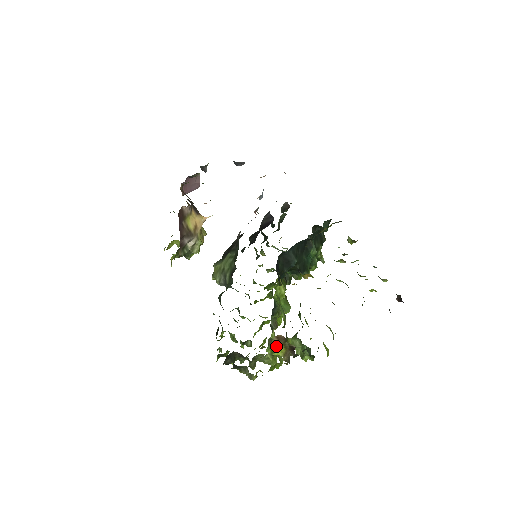
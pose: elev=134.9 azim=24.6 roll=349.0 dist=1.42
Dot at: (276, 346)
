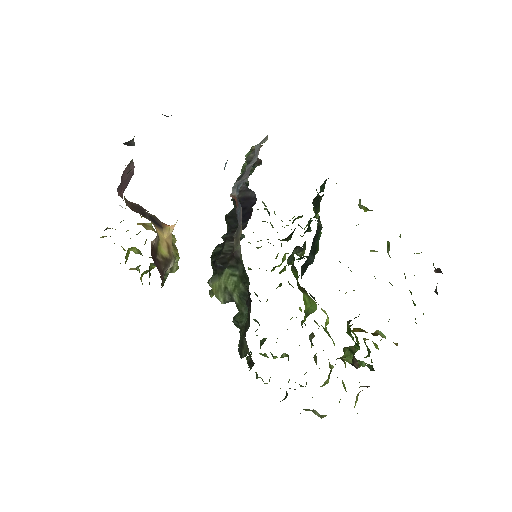
Dot at: (356, 400)
